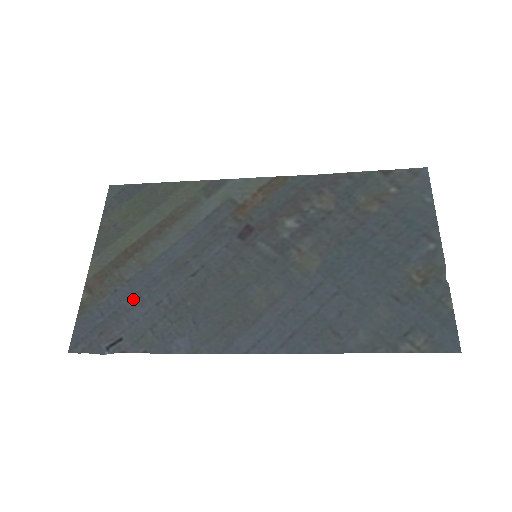
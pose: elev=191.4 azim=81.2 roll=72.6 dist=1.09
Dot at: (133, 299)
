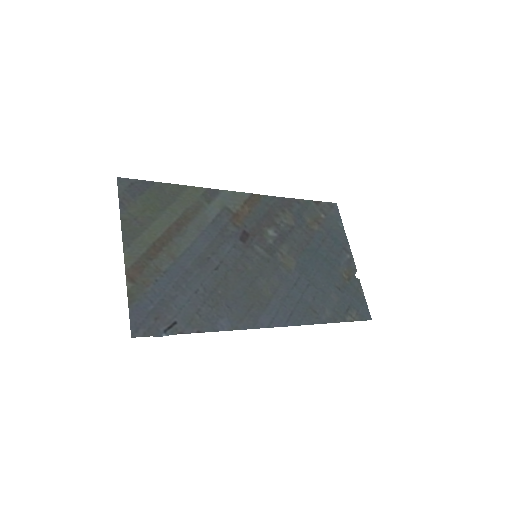
Dot at: (174, 288)
